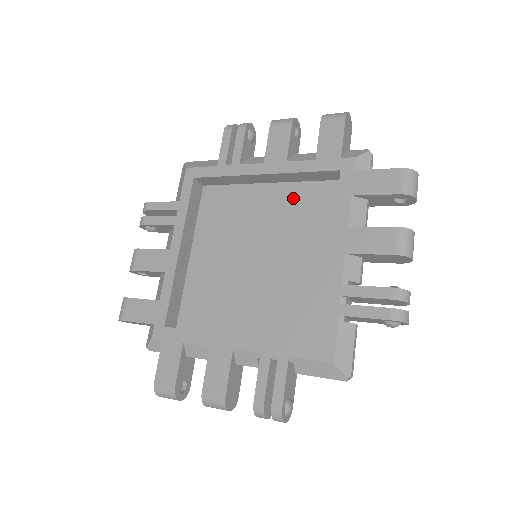
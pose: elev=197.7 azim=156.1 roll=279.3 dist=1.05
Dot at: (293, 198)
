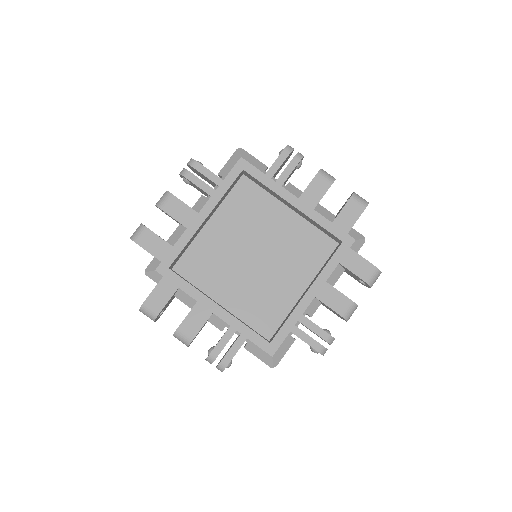
Dot at: (301, 232)
